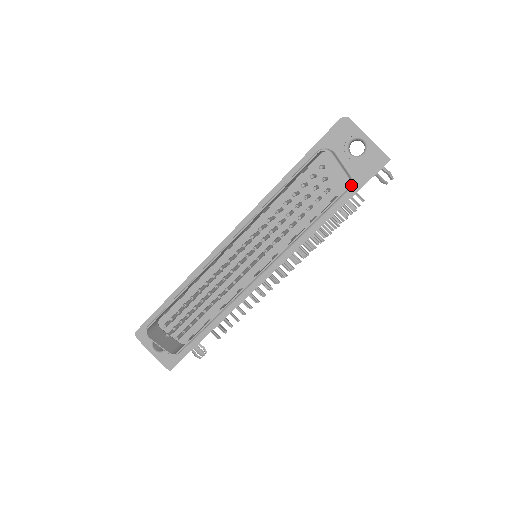
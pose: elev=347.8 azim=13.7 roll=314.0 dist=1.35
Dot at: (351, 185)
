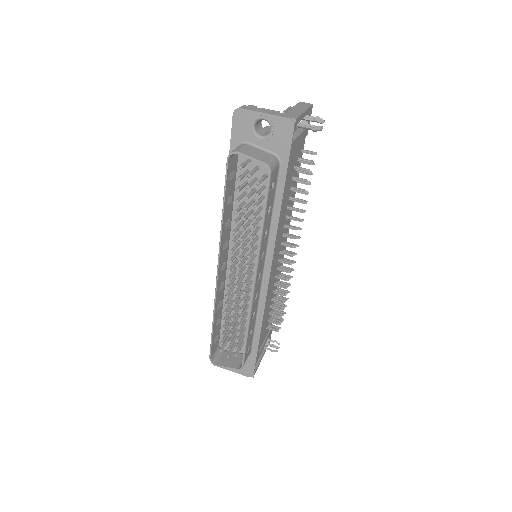
Dot at: (279, 161)
